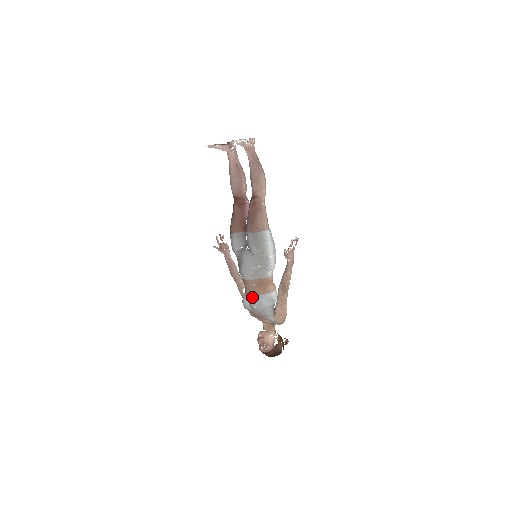
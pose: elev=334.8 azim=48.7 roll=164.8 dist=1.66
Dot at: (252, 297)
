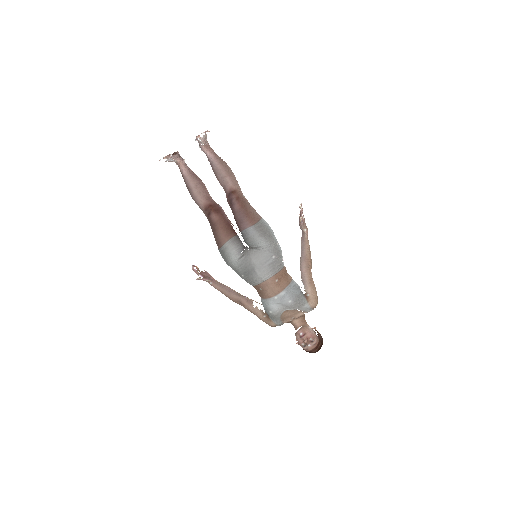
Dot at: (279, 295)
